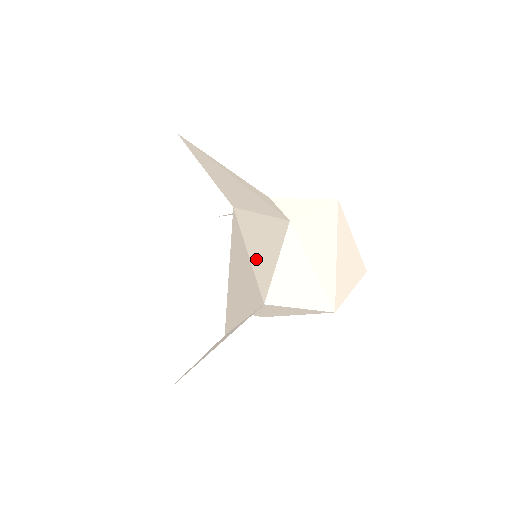
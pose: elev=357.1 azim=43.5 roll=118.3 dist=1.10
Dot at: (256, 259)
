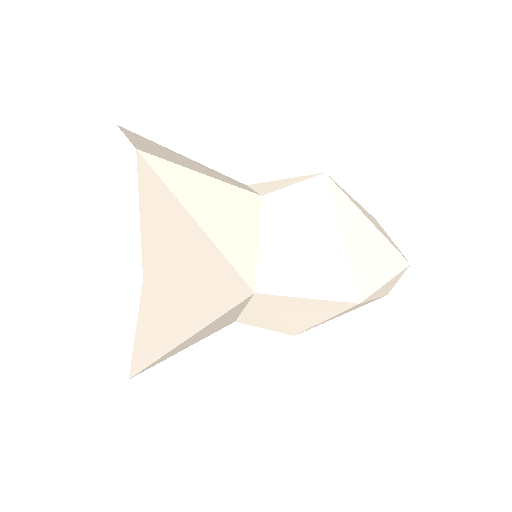
Dot at: (210, 226)
